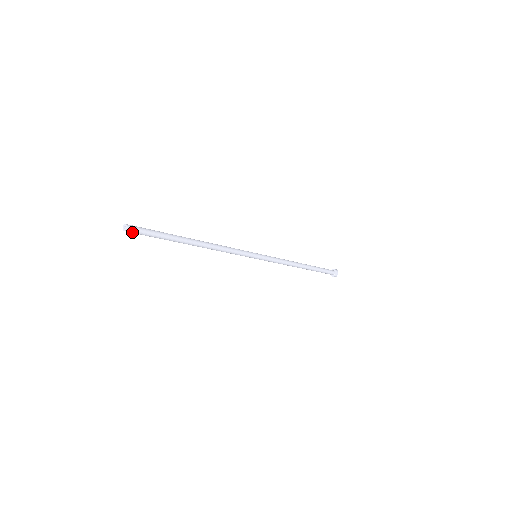
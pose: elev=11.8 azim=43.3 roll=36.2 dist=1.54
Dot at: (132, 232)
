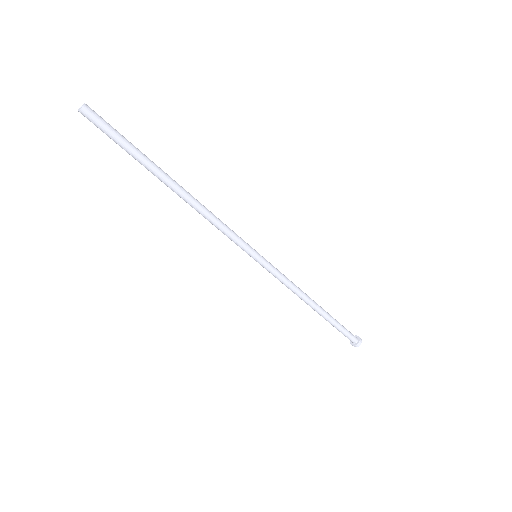
Dot at: (88, 119)
